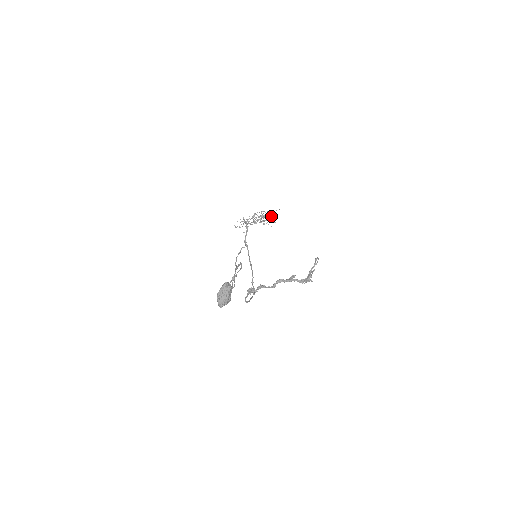
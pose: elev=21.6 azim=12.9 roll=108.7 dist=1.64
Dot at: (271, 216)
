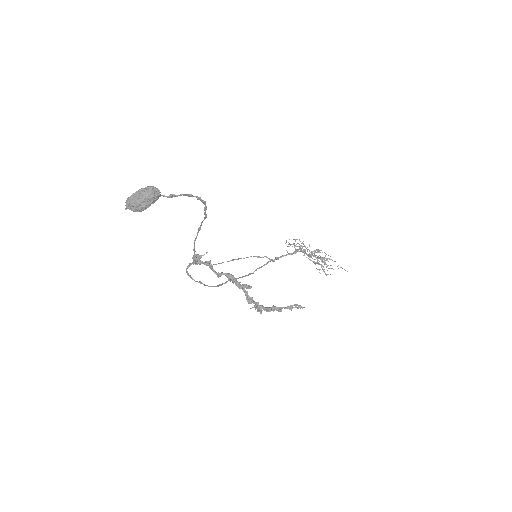
Dot at: (331, 268)
